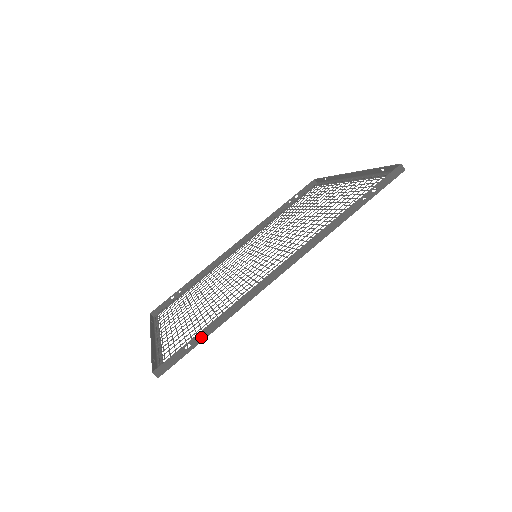
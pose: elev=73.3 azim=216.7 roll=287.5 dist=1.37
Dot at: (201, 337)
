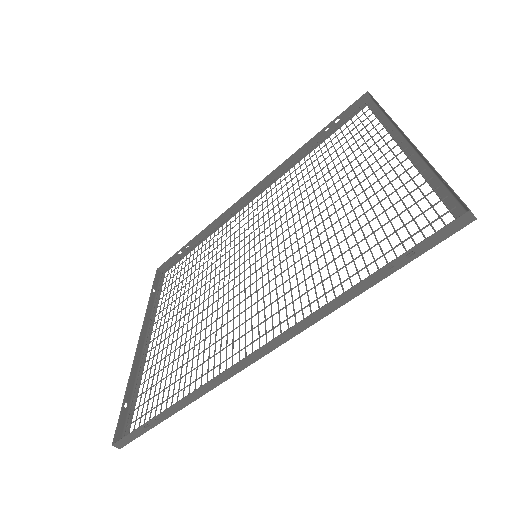
Dot at: (160, 419)
